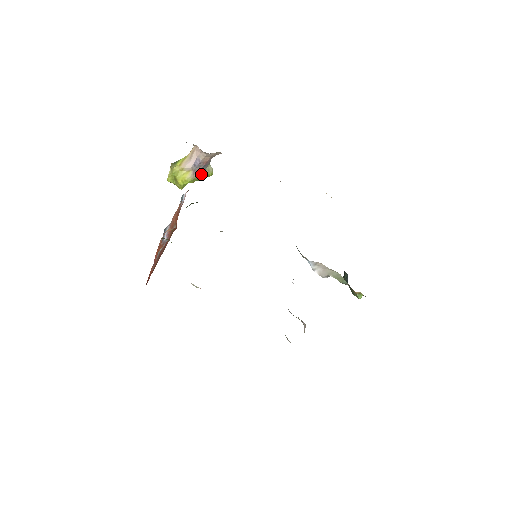
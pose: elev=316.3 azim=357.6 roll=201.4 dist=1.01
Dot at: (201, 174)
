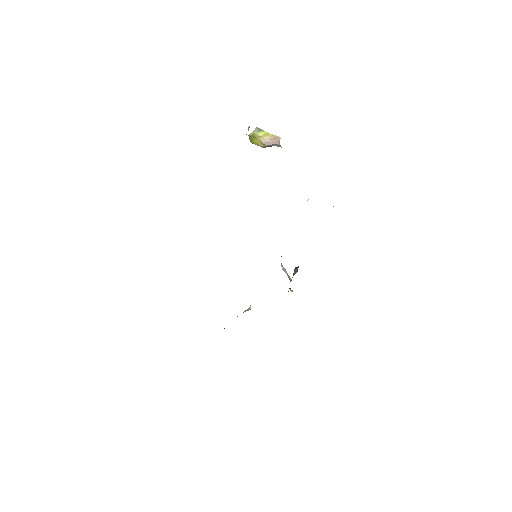
Dot at: occluded
